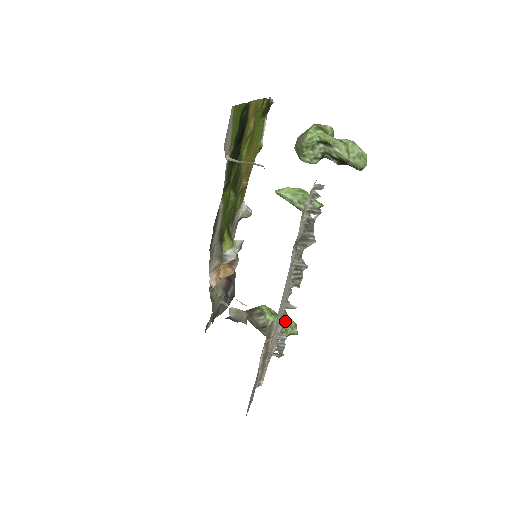
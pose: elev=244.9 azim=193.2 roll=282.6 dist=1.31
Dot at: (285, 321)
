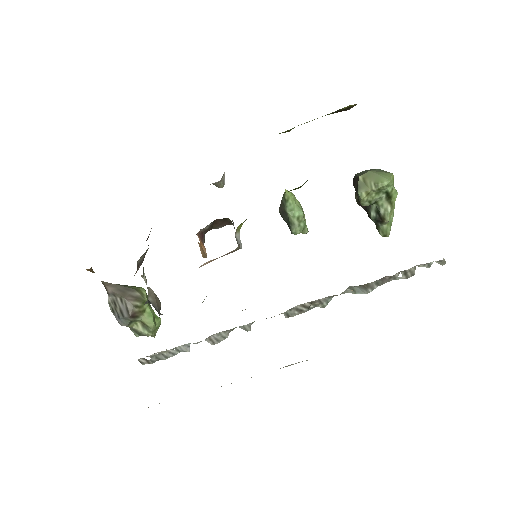
Dot at: (217, 336)
